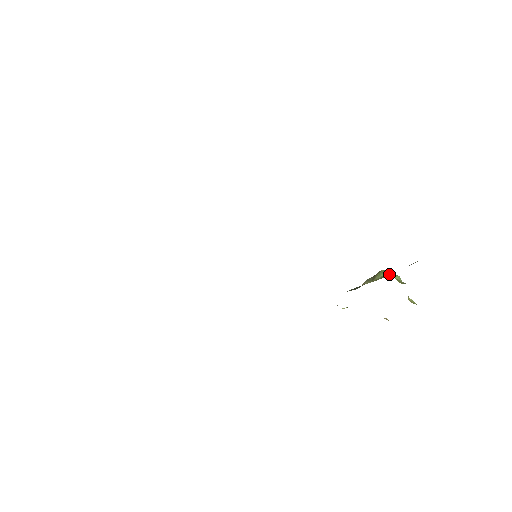
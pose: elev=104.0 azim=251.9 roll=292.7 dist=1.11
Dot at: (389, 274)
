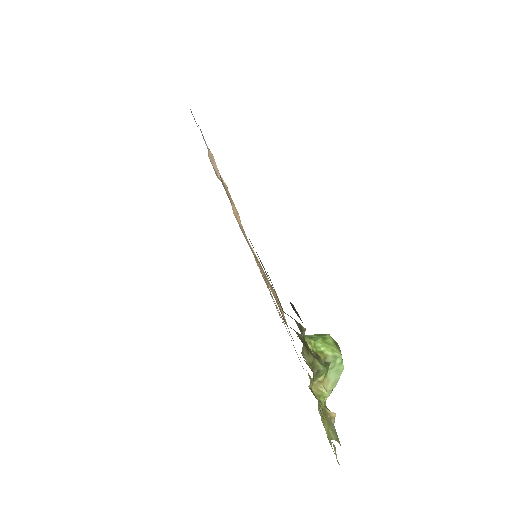
Dot at: (318, 338)
